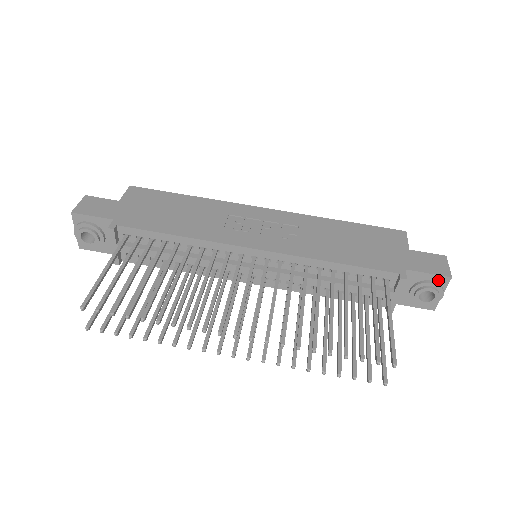
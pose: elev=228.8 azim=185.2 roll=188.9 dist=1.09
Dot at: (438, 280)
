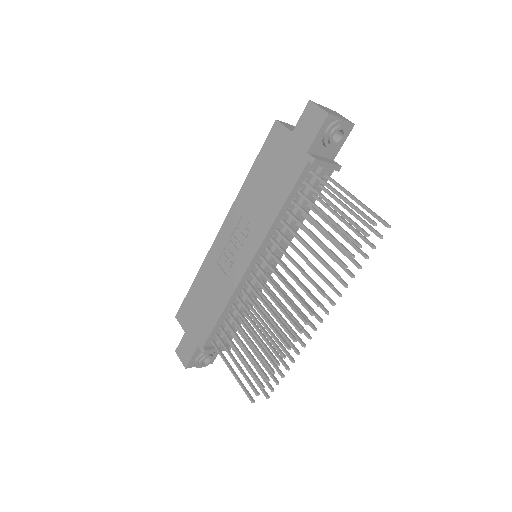
Dot at: (327, 125)
